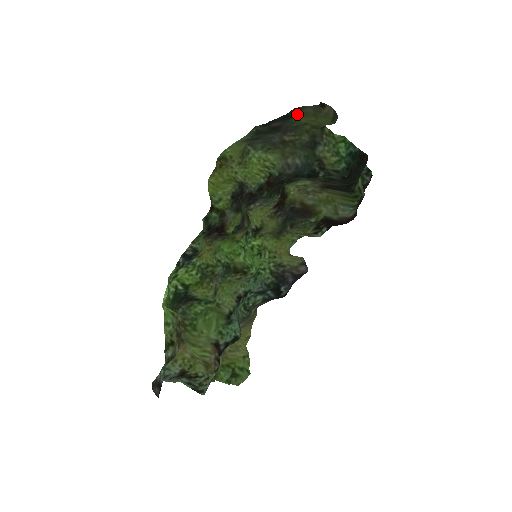
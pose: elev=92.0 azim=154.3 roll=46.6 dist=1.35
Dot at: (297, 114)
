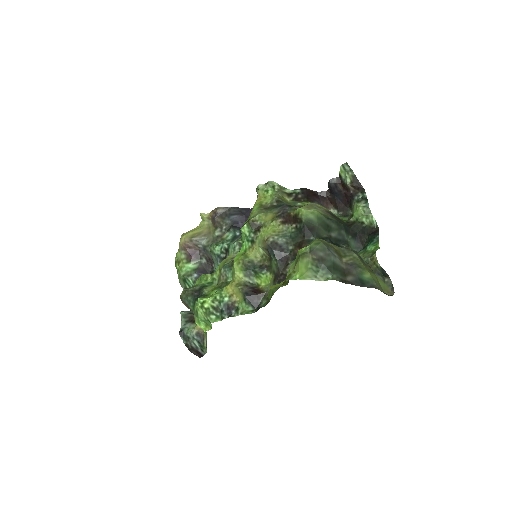
Dot at: (370, 282)
